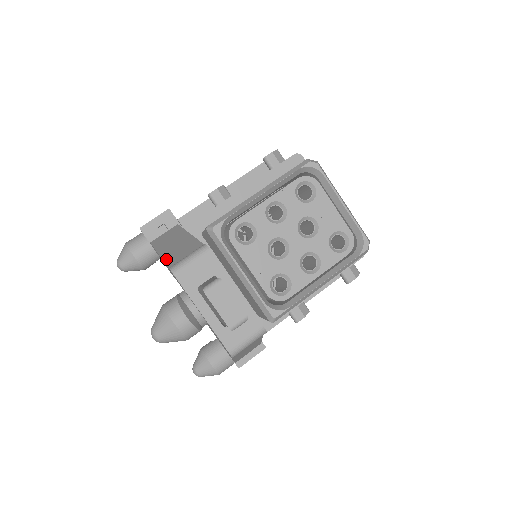
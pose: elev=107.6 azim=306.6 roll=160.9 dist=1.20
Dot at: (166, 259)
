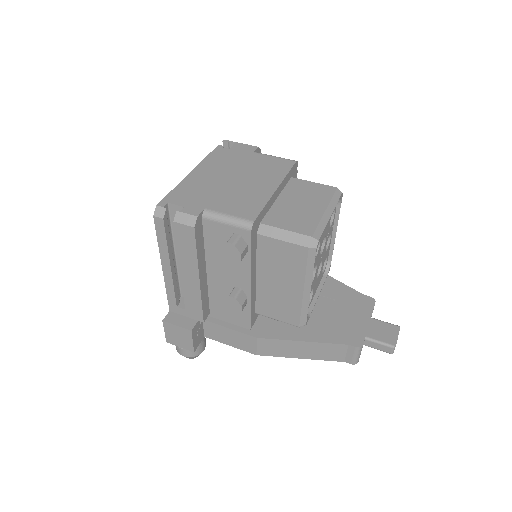
Dot at: (324, 360)
